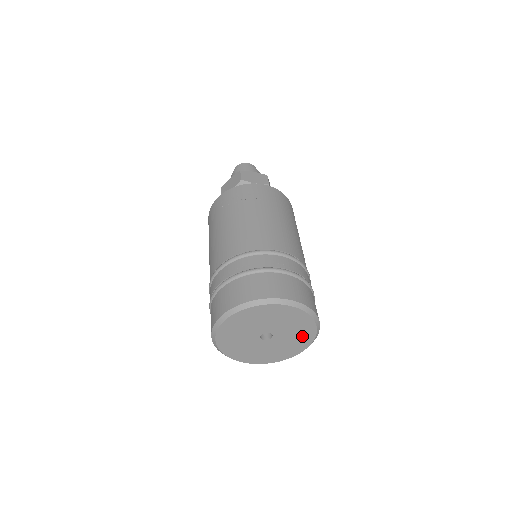
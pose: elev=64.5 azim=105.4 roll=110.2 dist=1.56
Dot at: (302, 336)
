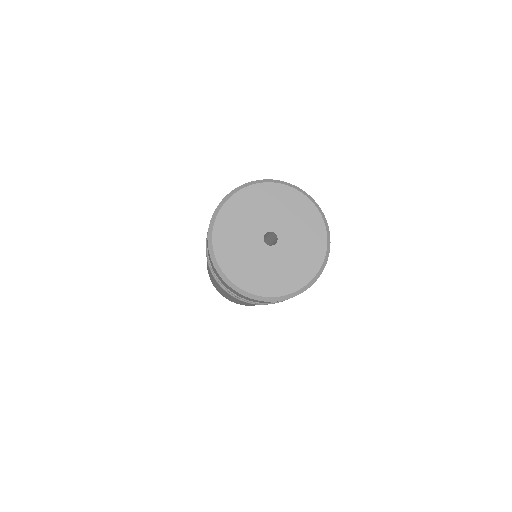
Dot at: (311, 246)
